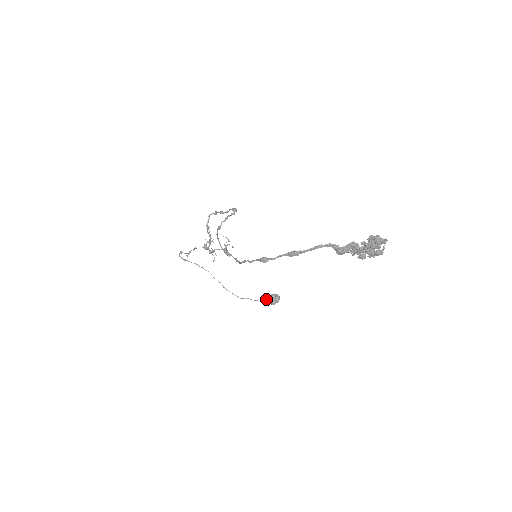
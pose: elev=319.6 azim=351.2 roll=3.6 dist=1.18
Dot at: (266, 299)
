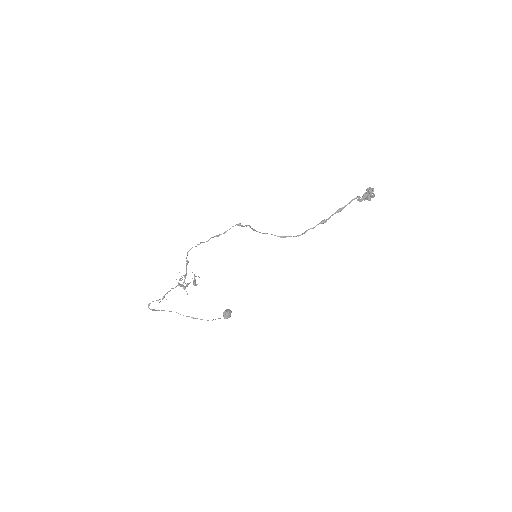
Dot at: (224, 315)
